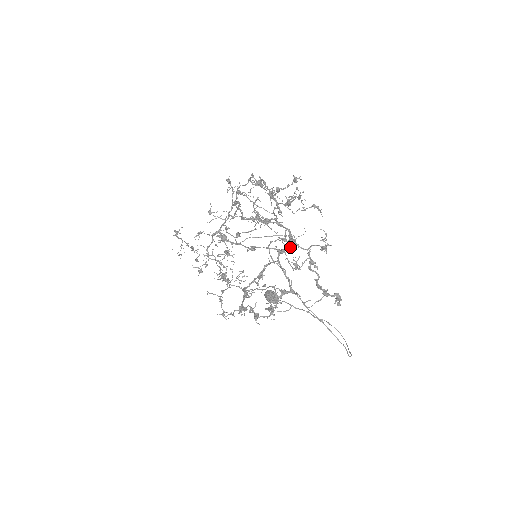
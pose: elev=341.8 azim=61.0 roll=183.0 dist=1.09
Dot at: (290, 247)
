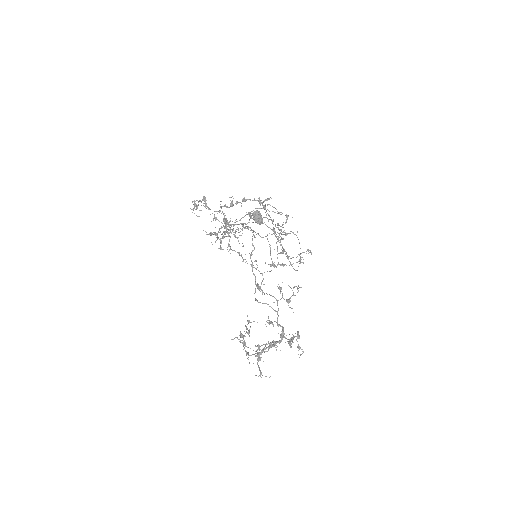
Dot at: occluded
